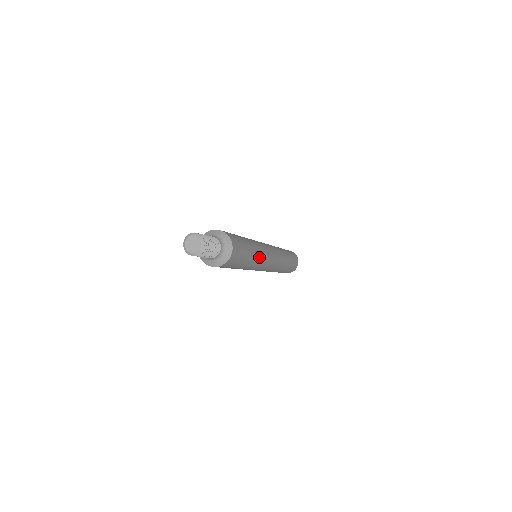
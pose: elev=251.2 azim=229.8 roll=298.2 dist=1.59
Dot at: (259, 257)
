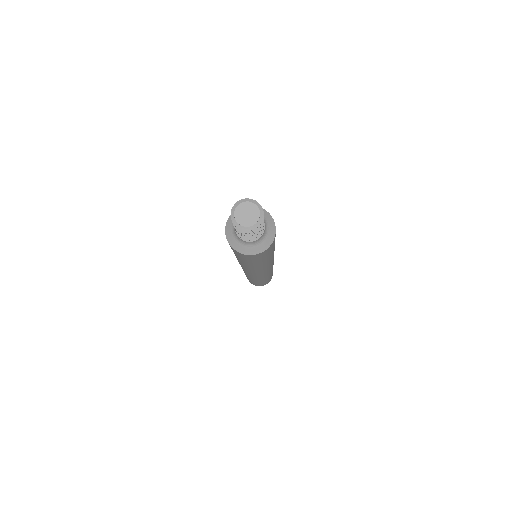
Dot at: (263, 266)
